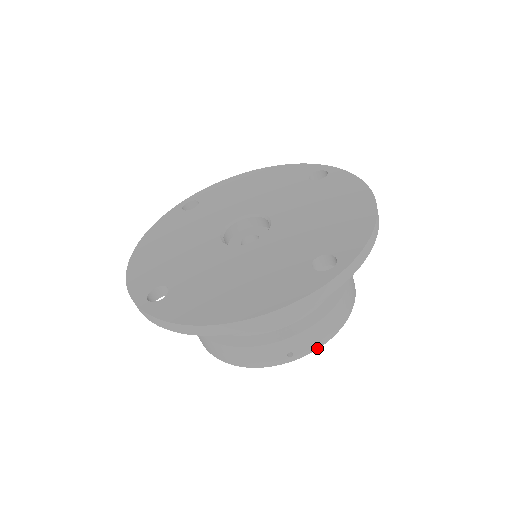
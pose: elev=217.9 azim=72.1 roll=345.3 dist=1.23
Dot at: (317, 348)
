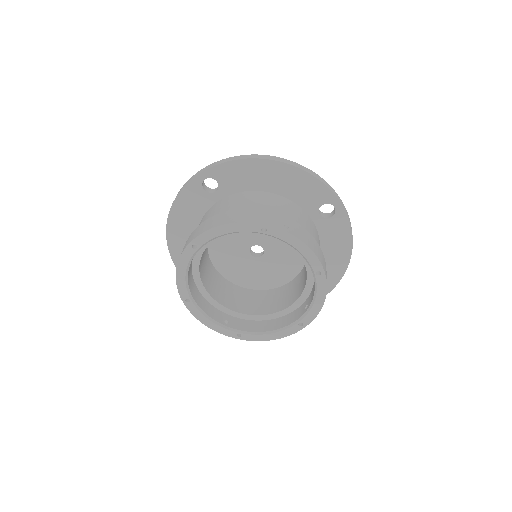
Dot at: (305, 243)
